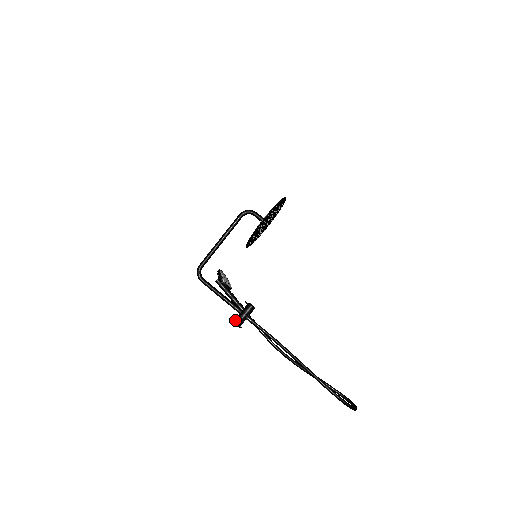
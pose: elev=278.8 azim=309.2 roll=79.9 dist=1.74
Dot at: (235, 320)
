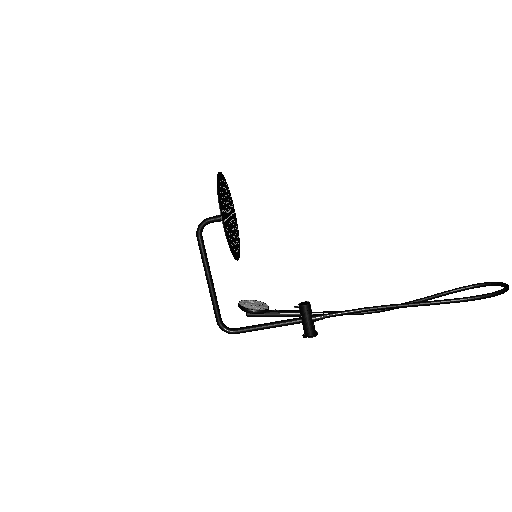
Dot at: (305, 333)
